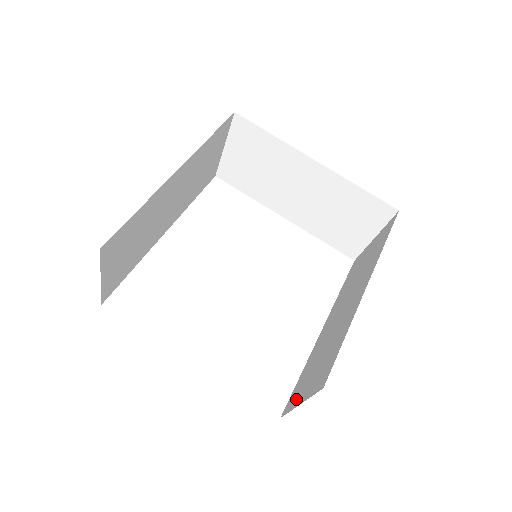
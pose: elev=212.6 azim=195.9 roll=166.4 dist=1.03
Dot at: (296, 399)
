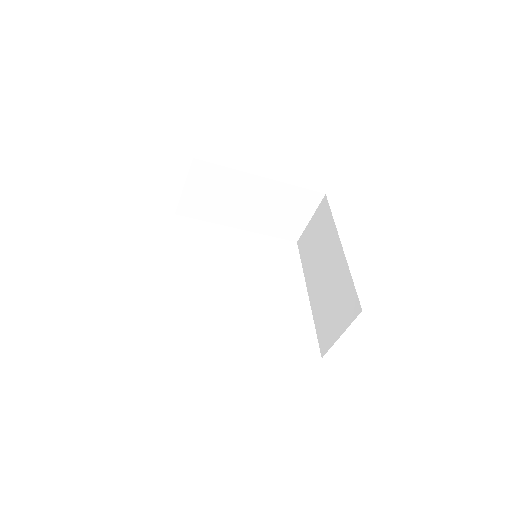
Dot at: (331, 337)
